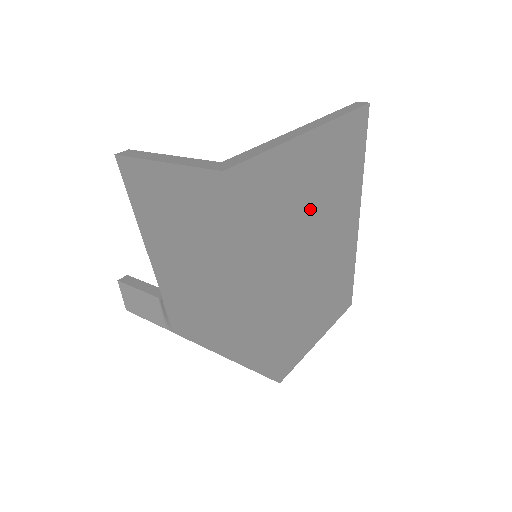
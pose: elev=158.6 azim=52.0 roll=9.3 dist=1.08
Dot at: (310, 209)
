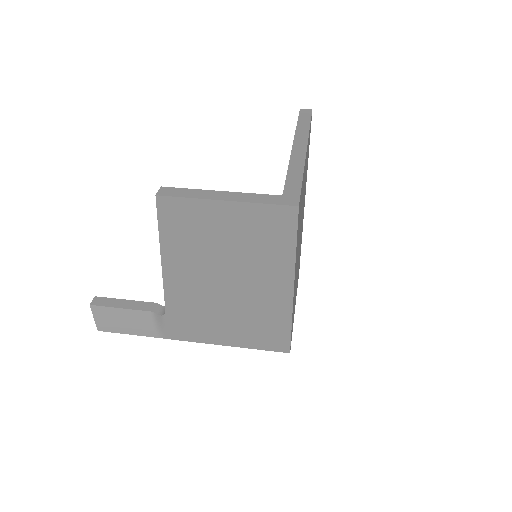
Dot at: occluded
